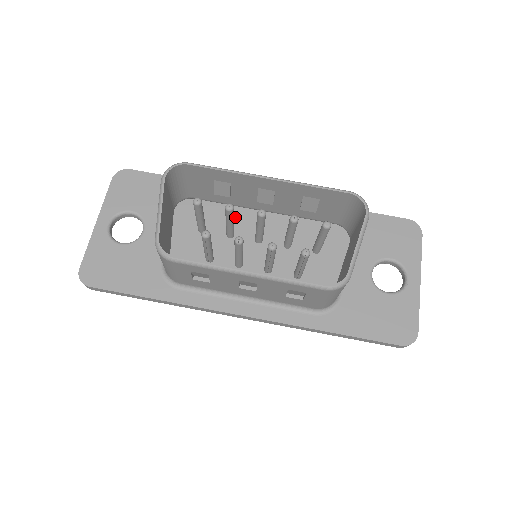
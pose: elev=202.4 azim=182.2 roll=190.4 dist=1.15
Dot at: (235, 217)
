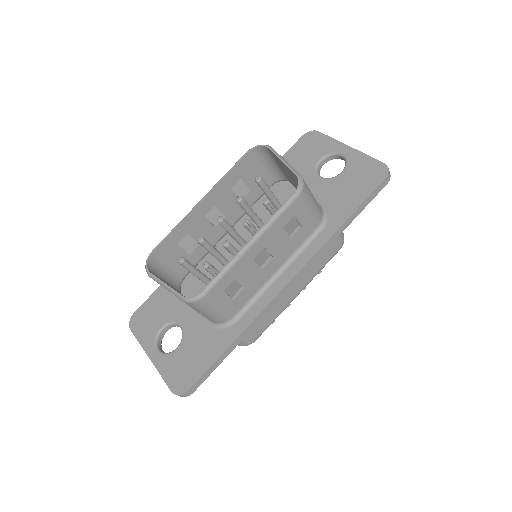
Dot at: occluded
